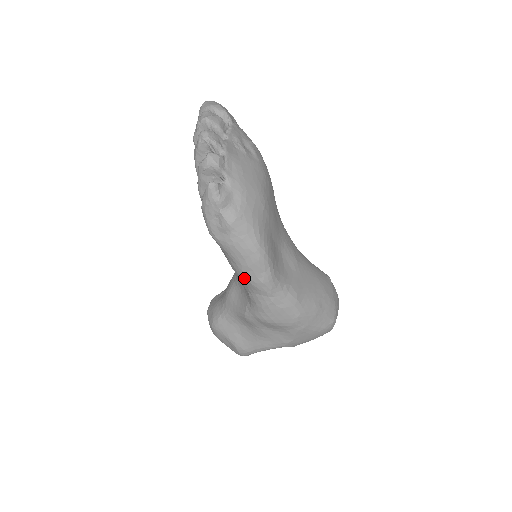
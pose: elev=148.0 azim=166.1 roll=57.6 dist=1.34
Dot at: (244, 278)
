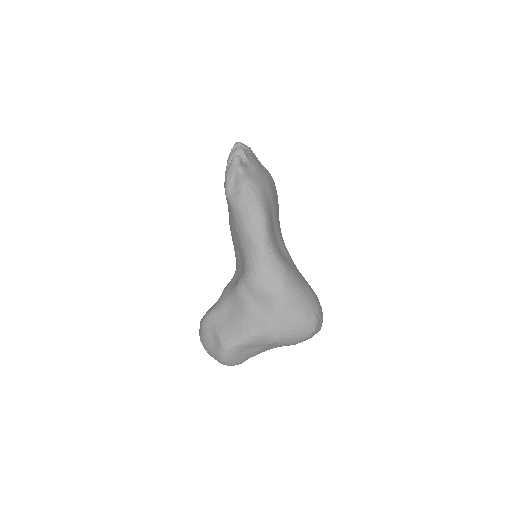
Dot at: (244, 233)
